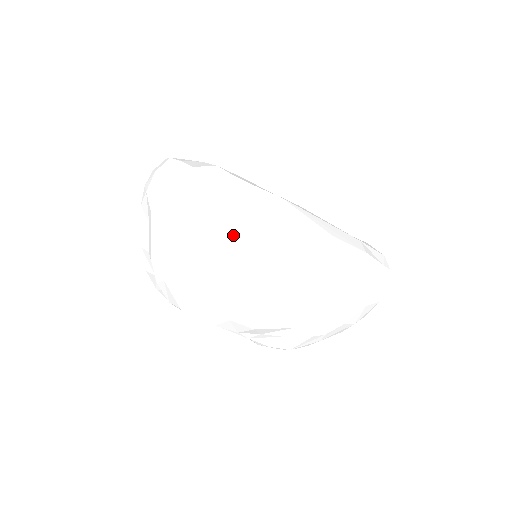
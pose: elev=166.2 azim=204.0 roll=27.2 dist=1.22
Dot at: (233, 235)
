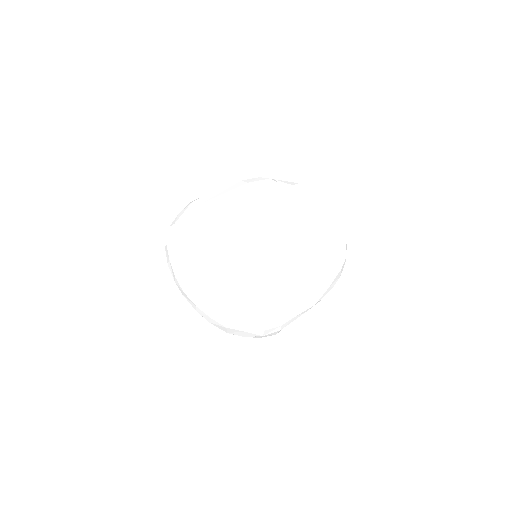
Dot at: occluded
